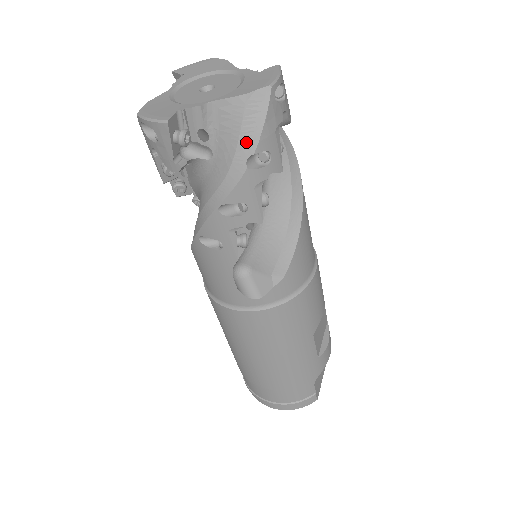
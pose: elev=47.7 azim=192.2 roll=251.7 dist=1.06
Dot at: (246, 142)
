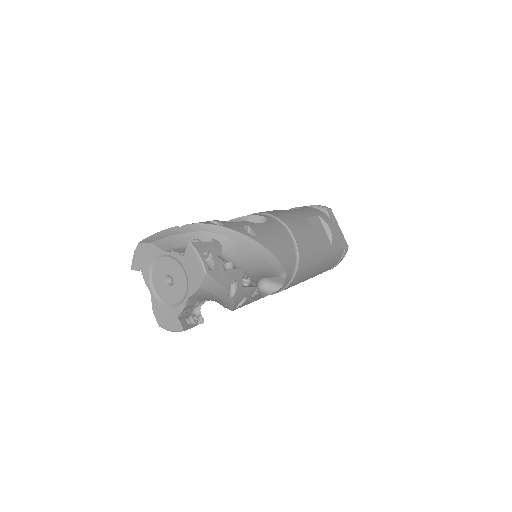
Dot at: (220, 294)
